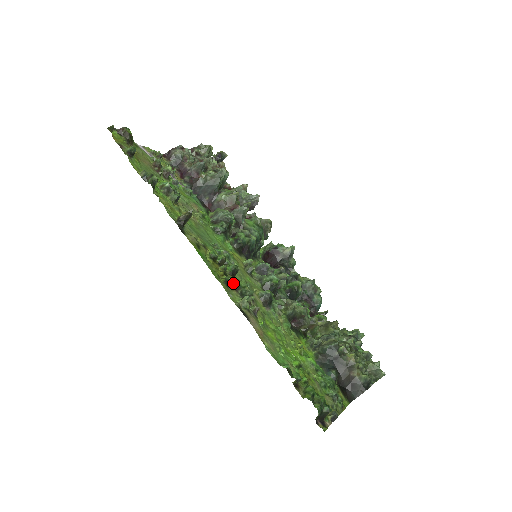
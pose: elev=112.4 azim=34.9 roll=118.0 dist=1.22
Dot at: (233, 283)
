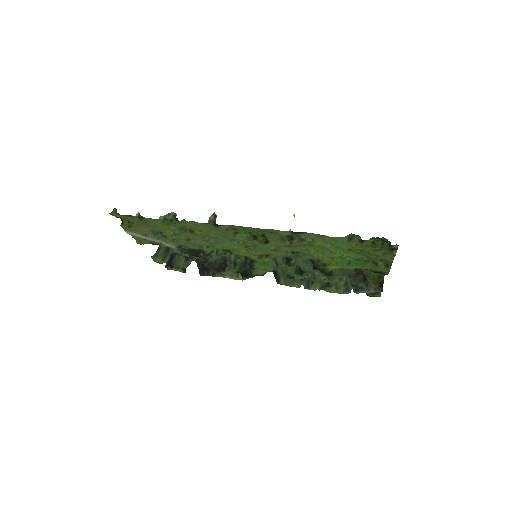
Dot at: occluded
